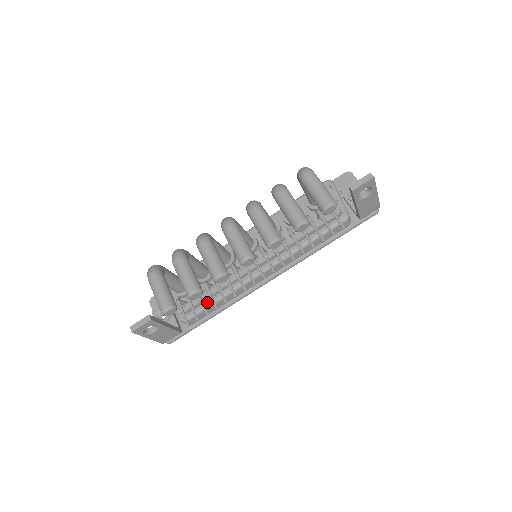
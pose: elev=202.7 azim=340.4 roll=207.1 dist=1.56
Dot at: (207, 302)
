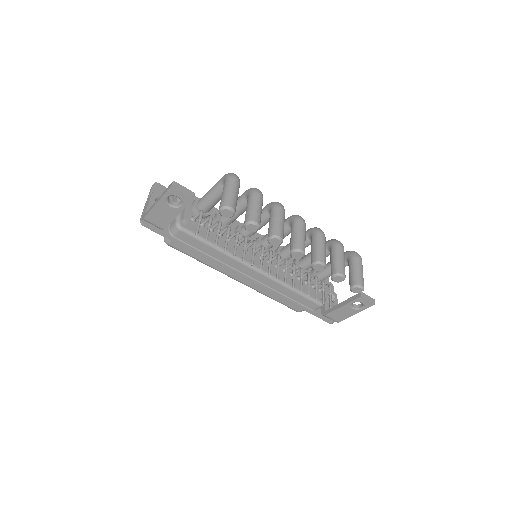
Dot at: occluded
